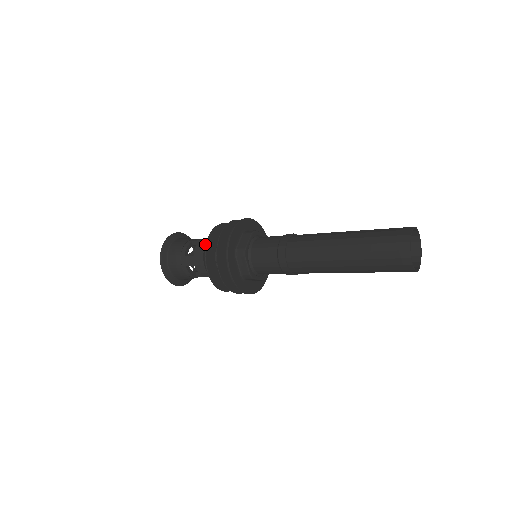
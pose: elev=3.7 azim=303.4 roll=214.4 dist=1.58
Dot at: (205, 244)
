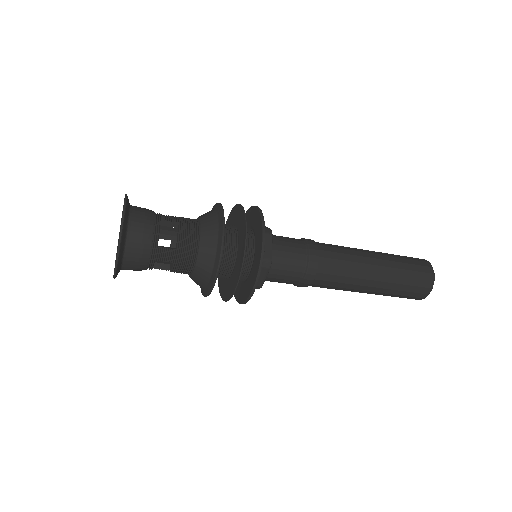
Dot at: (196, 234)
